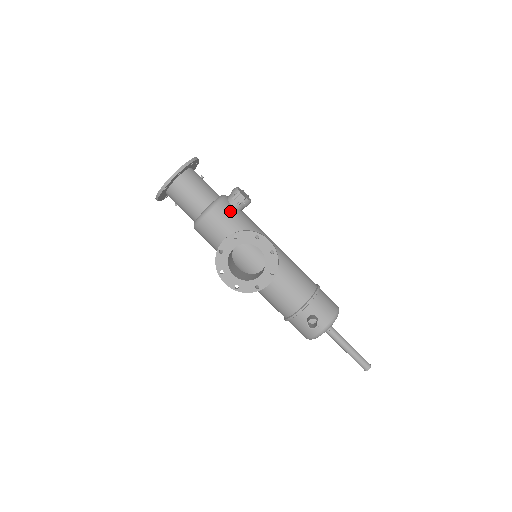
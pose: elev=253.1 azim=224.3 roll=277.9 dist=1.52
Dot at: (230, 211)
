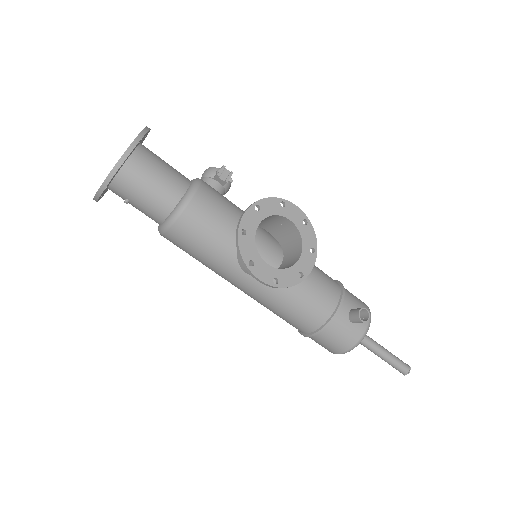
Dot at: (217, 192)
